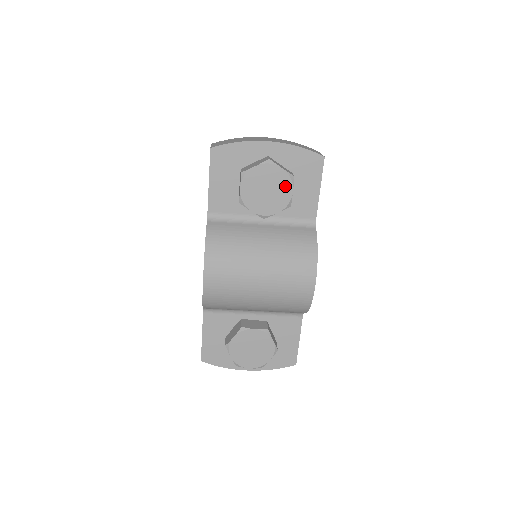
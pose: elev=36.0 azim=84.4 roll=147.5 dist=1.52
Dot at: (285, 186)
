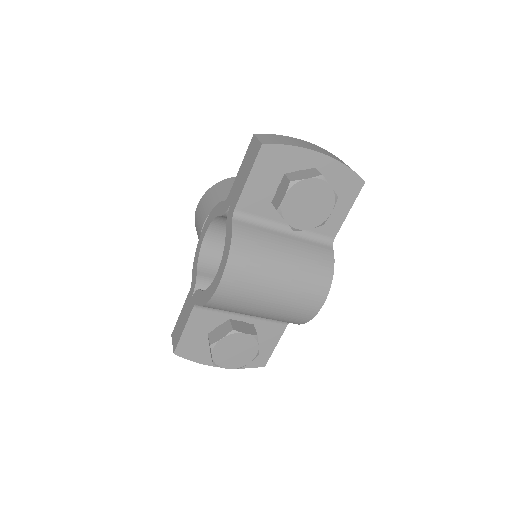
Dot at: (327, 205)
